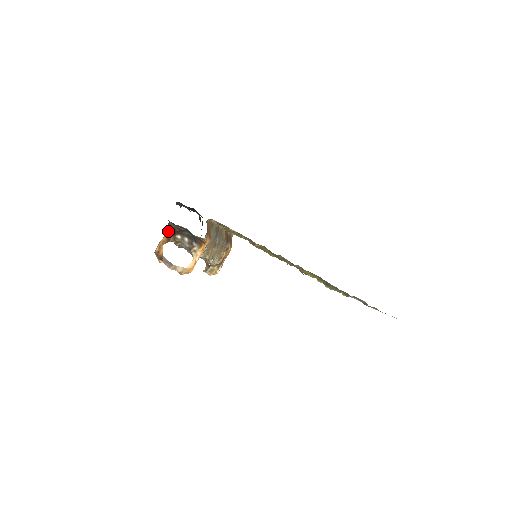
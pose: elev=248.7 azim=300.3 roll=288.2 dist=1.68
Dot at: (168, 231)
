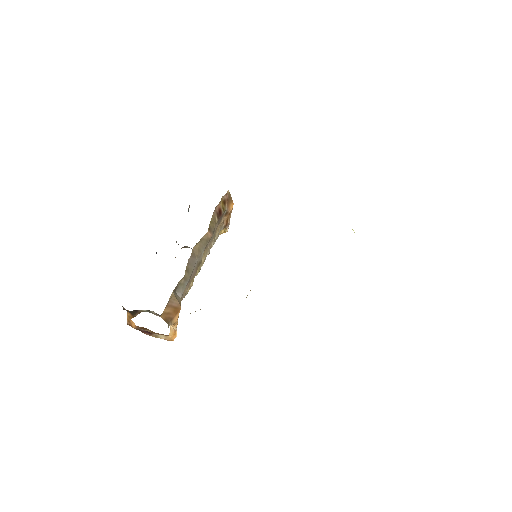
Dot at: (127, 311)
